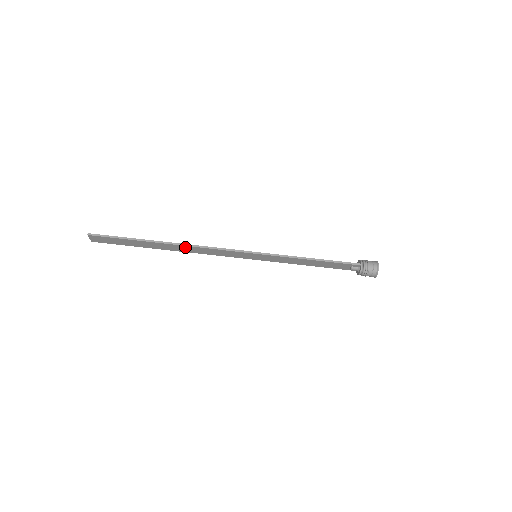
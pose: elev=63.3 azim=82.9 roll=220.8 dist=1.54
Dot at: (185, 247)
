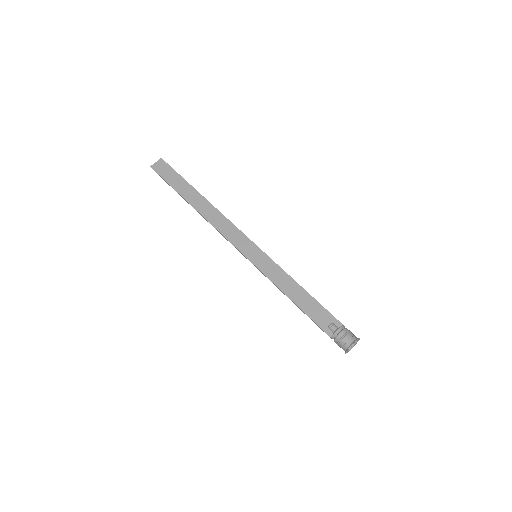
Dot at: (213, 210)
